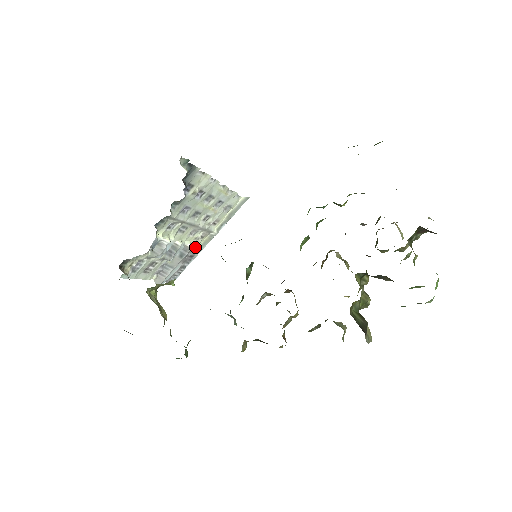
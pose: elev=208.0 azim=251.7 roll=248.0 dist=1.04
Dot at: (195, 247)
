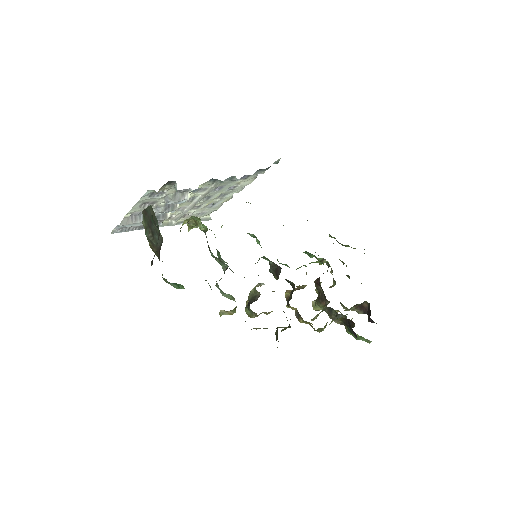
Dot at: (163, 220)
